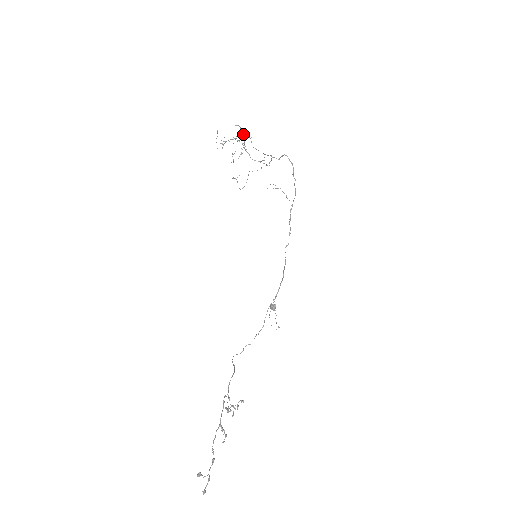
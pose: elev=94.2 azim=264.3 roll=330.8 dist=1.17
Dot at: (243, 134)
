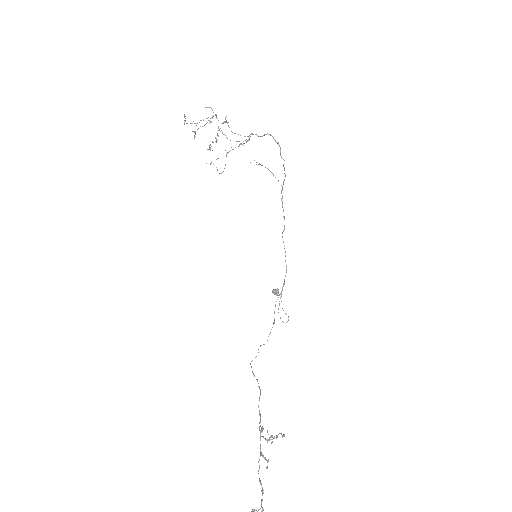
Dot at: (216, 116)
